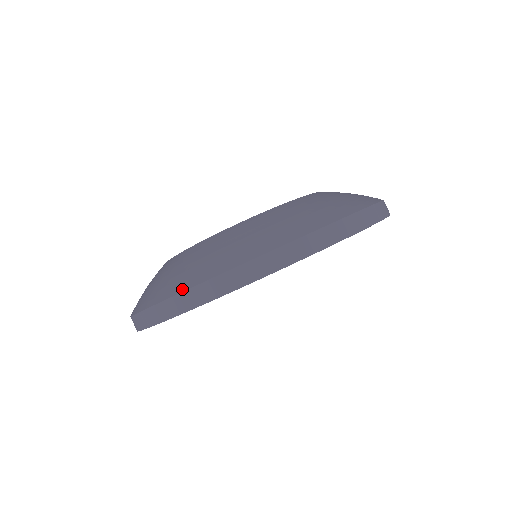
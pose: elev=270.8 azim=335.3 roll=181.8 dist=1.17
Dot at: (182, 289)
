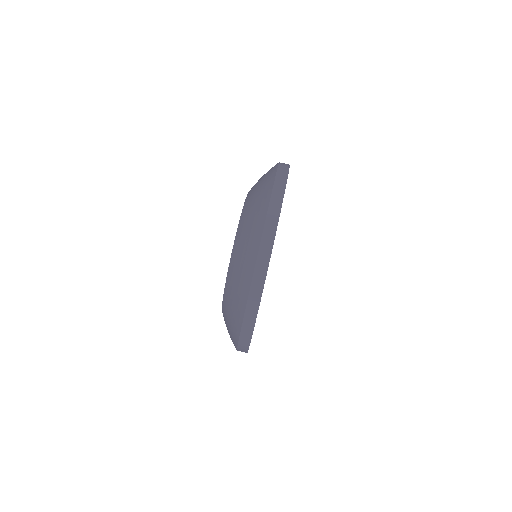
Dot at: (238, 335)
